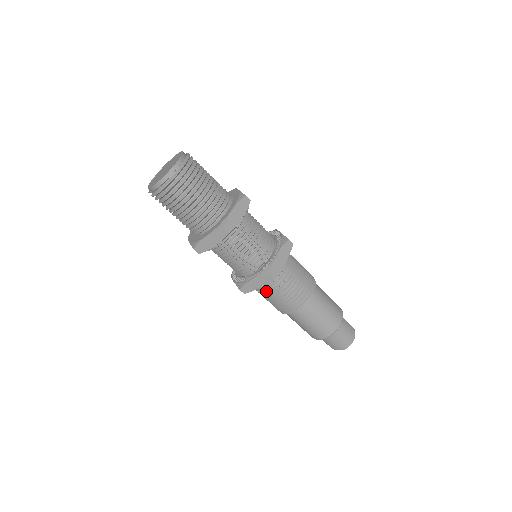
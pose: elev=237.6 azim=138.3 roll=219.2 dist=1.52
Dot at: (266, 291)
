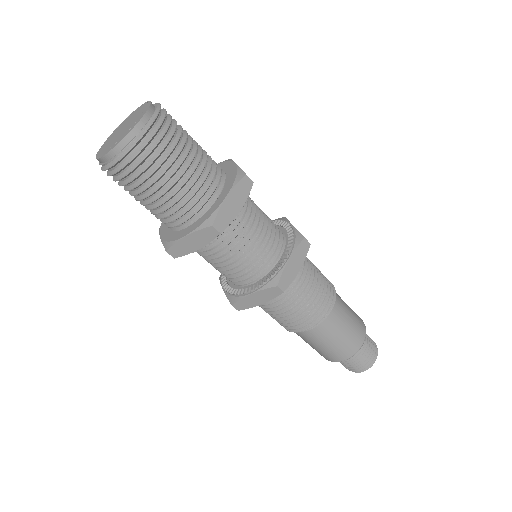
Dot at: occluded
